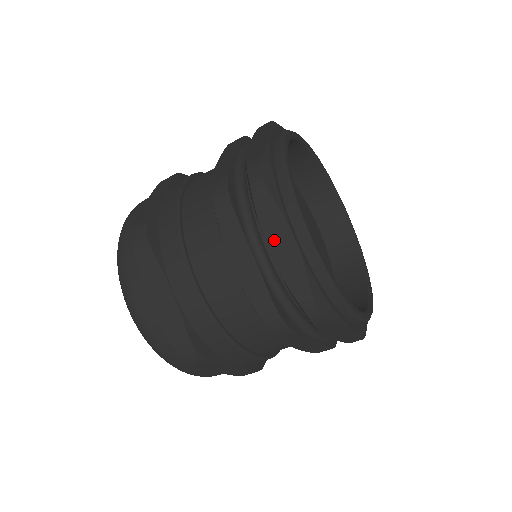
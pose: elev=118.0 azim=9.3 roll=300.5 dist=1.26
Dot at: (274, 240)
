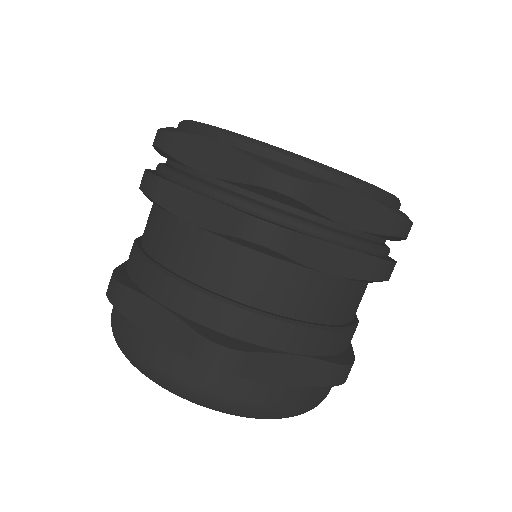
Dot at: (200, 160)
